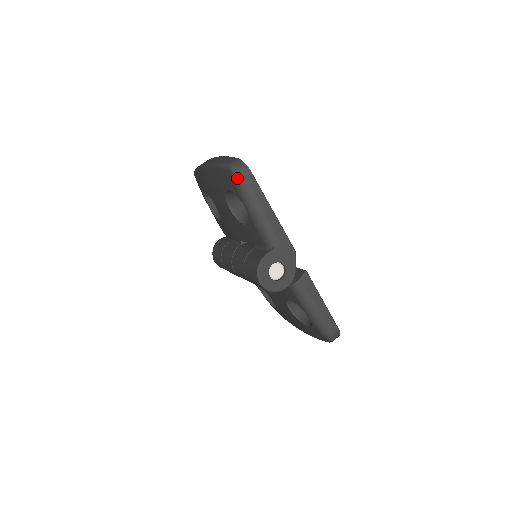
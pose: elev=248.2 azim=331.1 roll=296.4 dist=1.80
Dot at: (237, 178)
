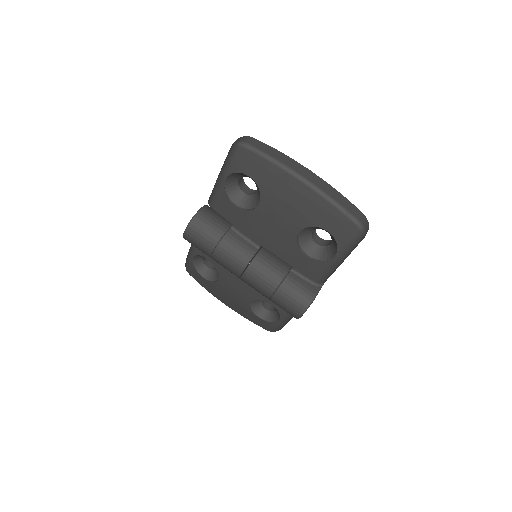
Dot at: (359, 238)
